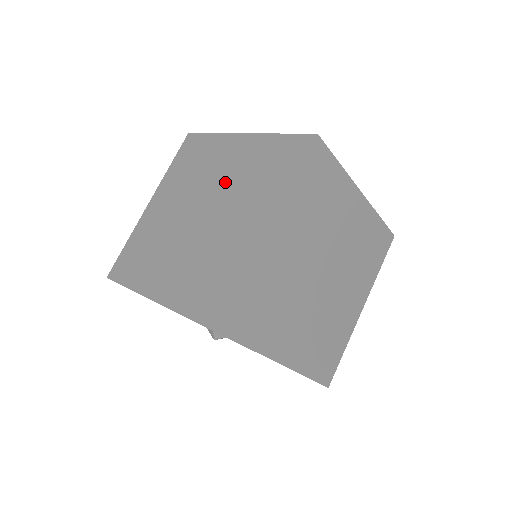
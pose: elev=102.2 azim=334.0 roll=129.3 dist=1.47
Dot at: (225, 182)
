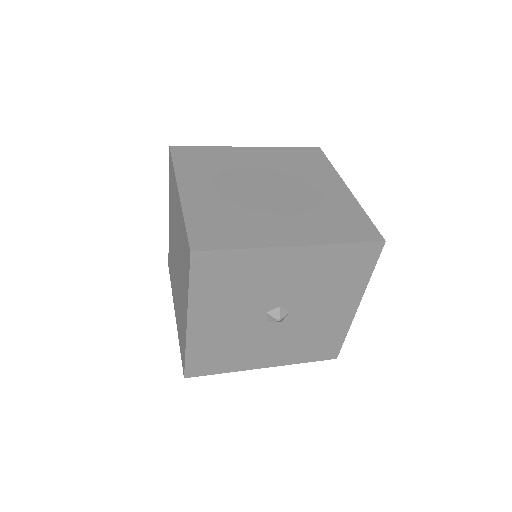
Dot at: (173, 233)
